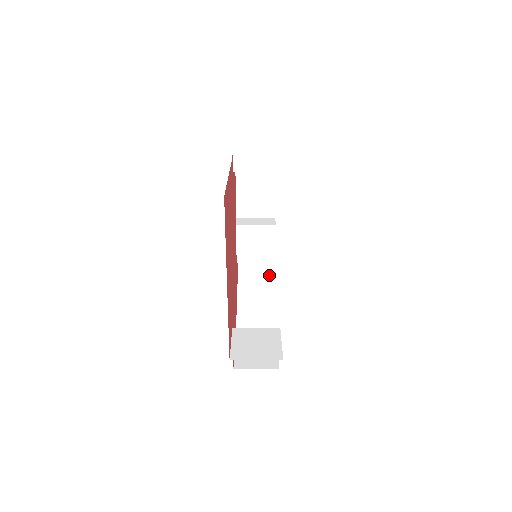
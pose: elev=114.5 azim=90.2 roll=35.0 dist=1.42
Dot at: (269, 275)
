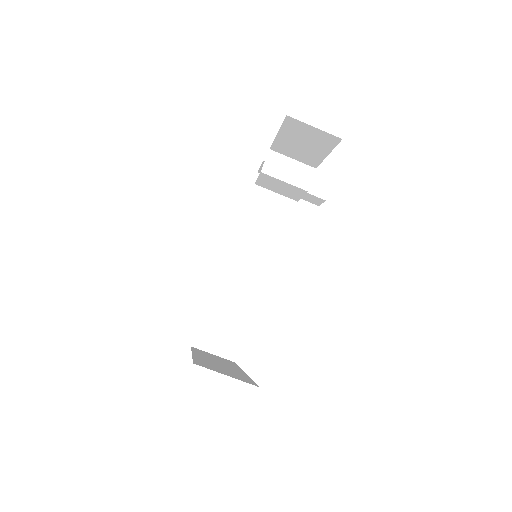
Dot at: occluded
